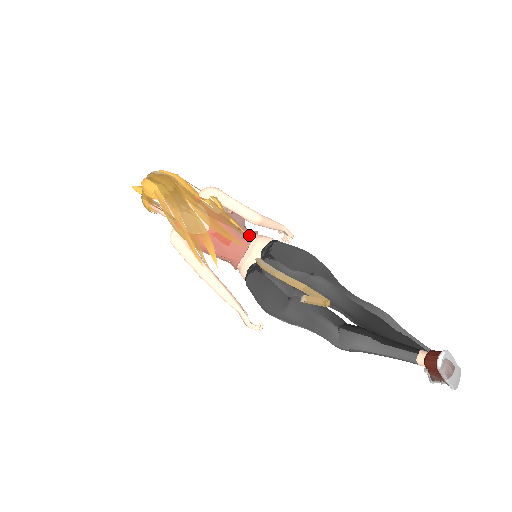
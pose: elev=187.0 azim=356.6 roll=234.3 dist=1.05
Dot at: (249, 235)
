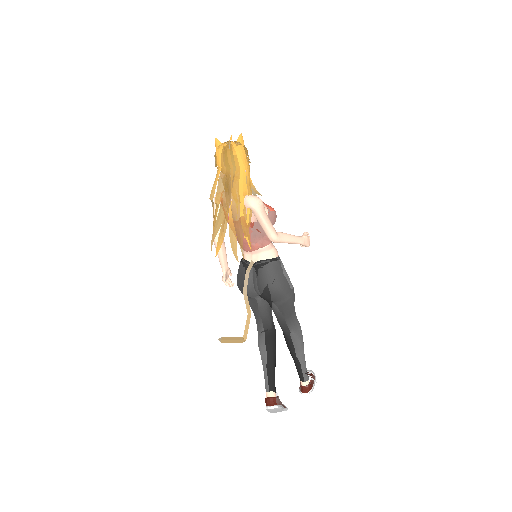
Dot at: (259, 245)
